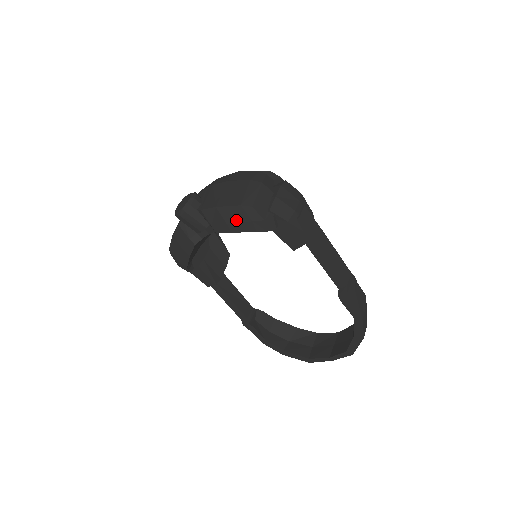
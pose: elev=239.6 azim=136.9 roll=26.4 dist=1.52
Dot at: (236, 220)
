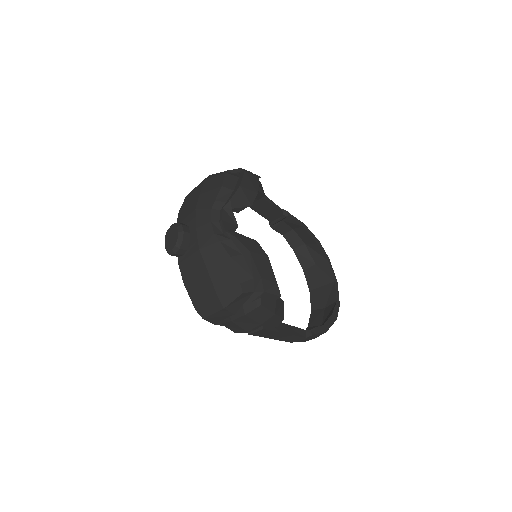
Dot at: occluded
